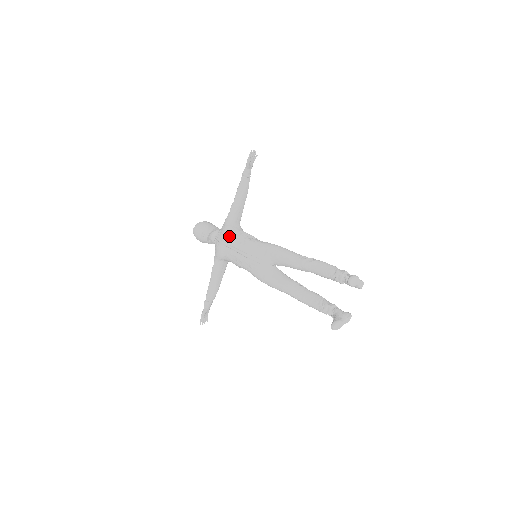
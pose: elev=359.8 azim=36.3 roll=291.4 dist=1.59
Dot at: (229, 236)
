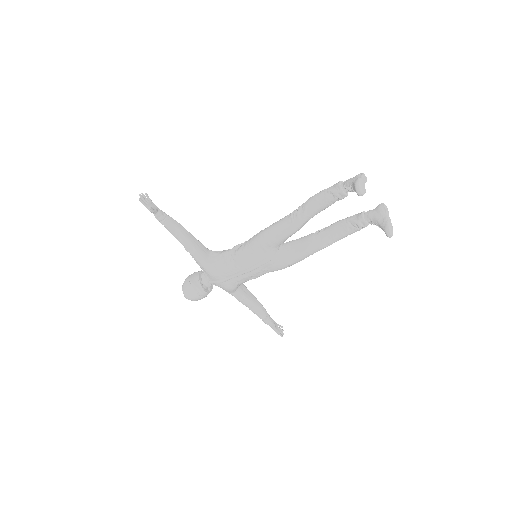
Dot at: (219, 272)
